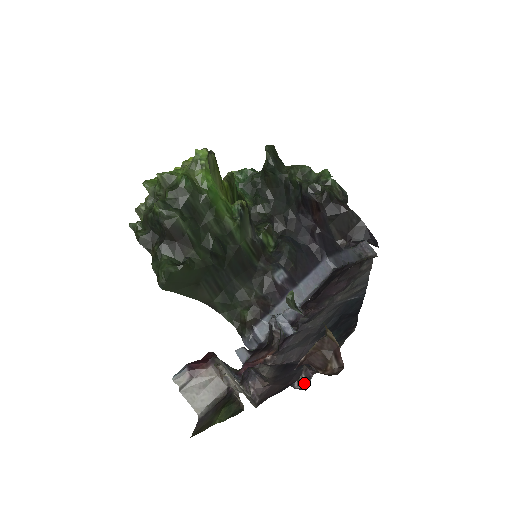
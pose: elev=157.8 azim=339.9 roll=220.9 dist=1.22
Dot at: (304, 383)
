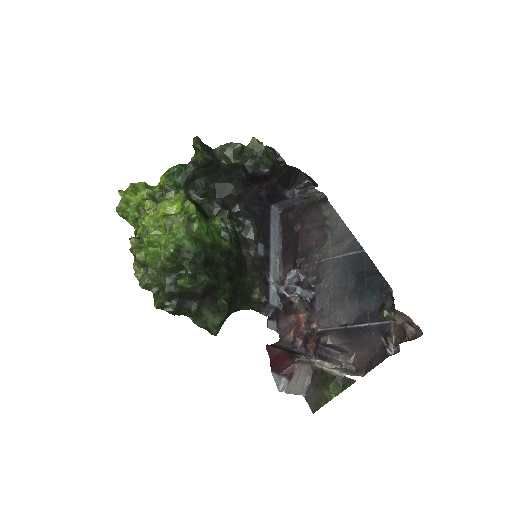
Dot at: (394, 348)
